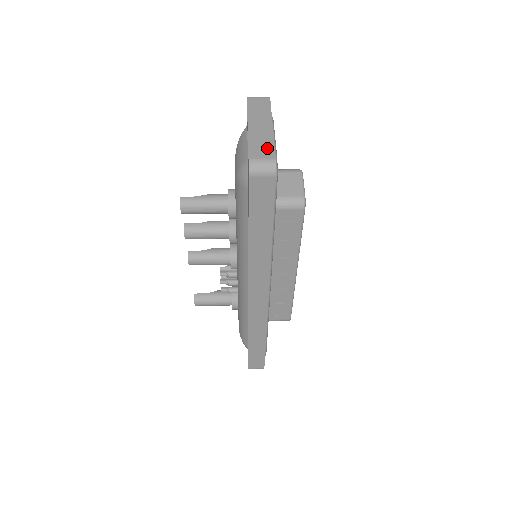
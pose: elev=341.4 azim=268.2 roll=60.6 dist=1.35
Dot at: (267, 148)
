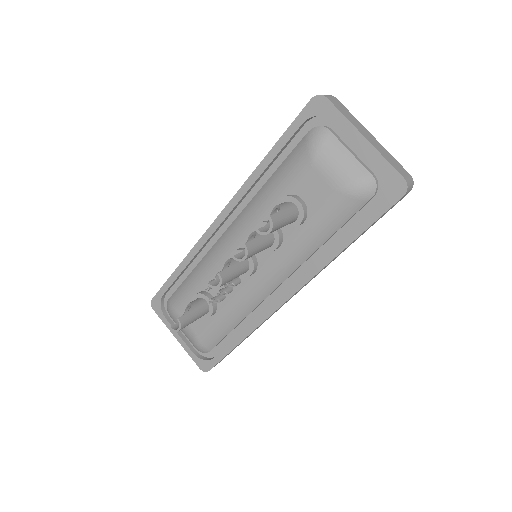
Dot at: (398, 164)
